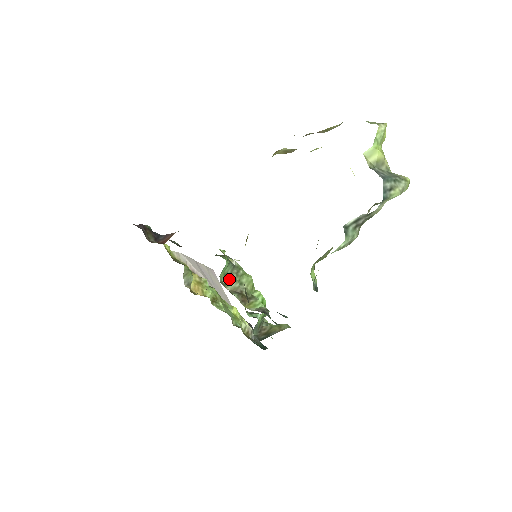
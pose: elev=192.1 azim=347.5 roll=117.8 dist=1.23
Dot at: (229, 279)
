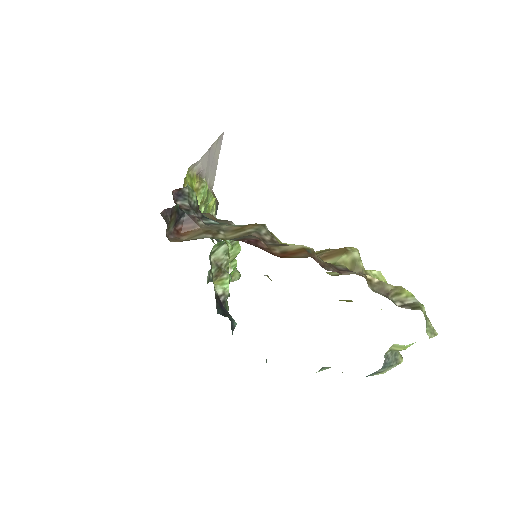
Dot at: (220, 248)
